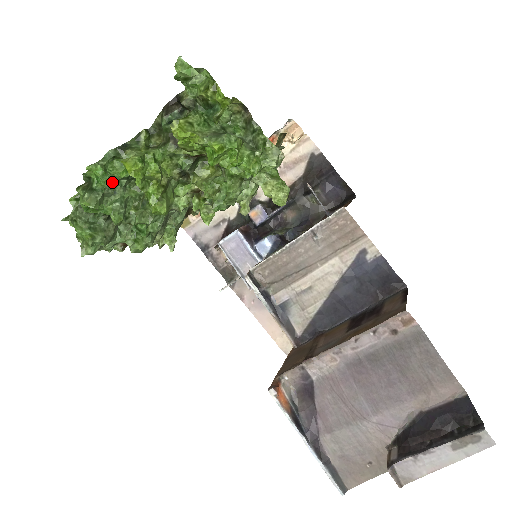
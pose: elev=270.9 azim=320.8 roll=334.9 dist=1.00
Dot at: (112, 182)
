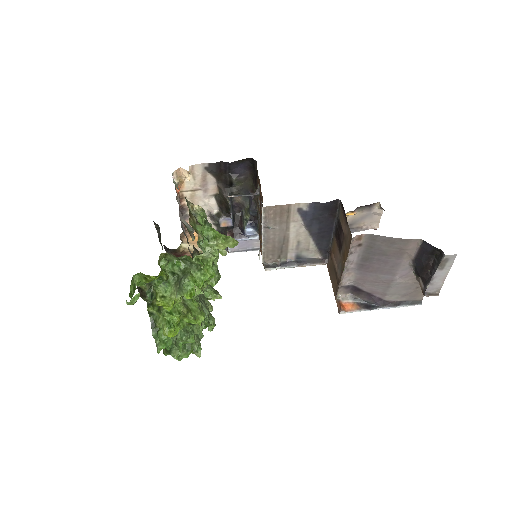
Dot at: (171, 339)
